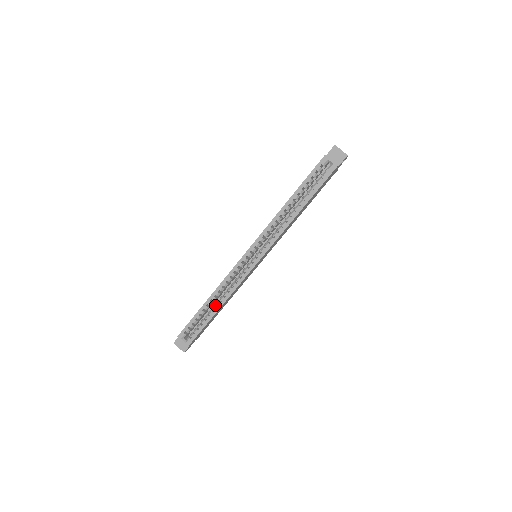
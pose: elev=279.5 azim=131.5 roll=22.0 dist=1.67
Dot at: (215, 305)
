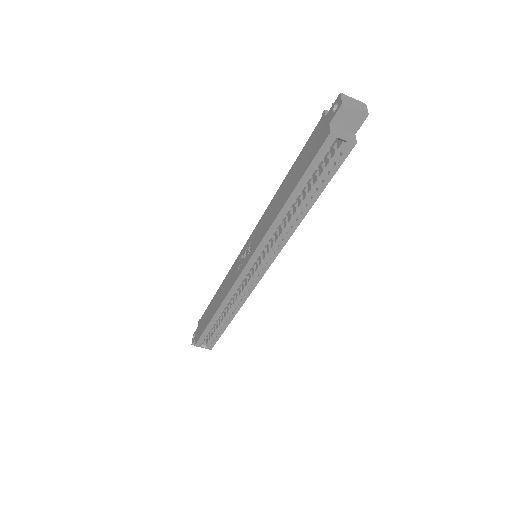
Dot at: (226, 316)
